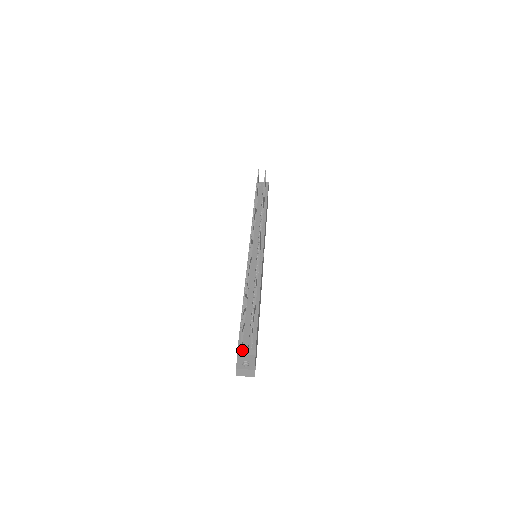
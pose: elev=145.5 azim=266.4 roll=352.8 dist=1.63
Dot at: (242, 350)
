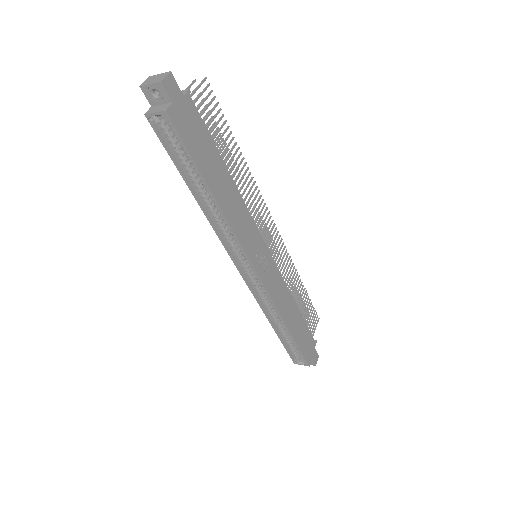
Dot at: occluded
